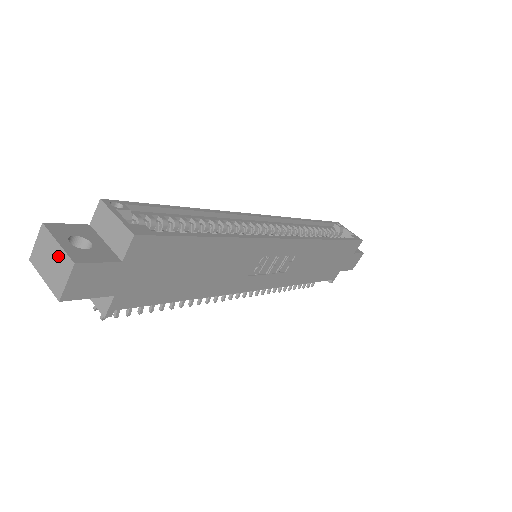
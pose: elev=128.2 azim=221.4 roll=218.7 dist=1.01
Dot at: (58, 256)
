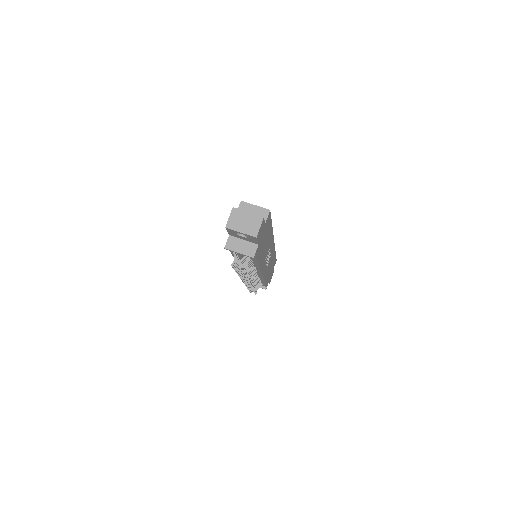
Dot at: (250, 218)
